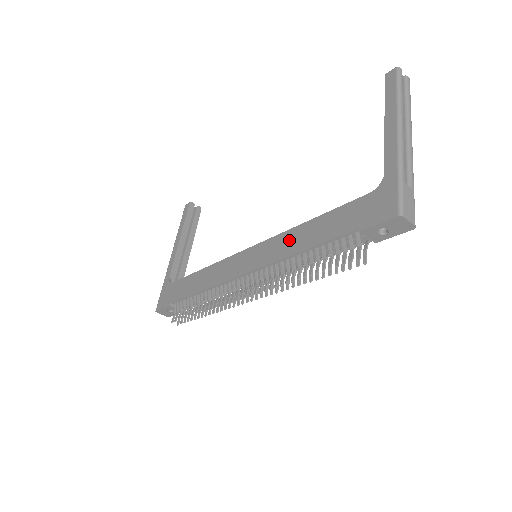
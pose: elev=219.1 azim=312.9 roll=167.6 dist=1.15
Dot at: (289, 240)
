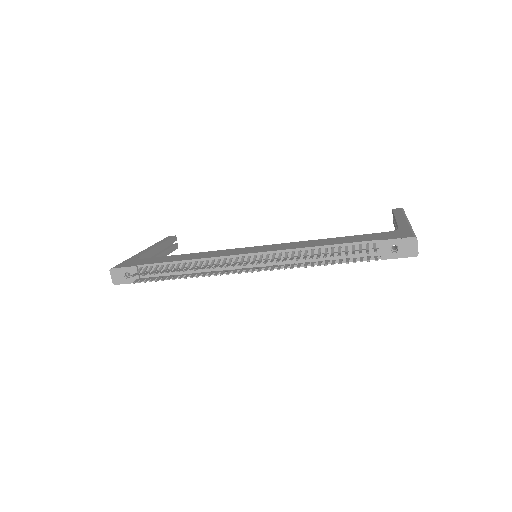
Dot at: (304, 243)
